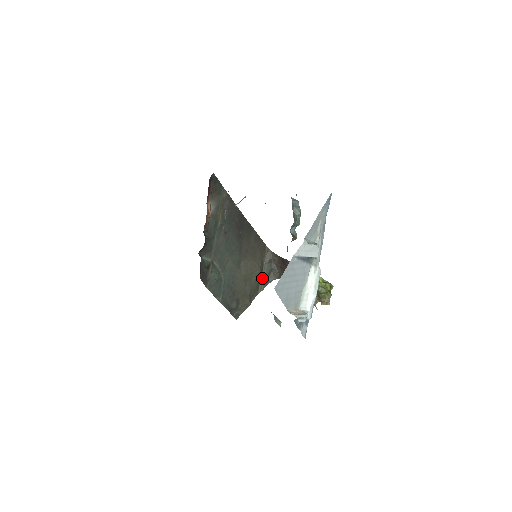
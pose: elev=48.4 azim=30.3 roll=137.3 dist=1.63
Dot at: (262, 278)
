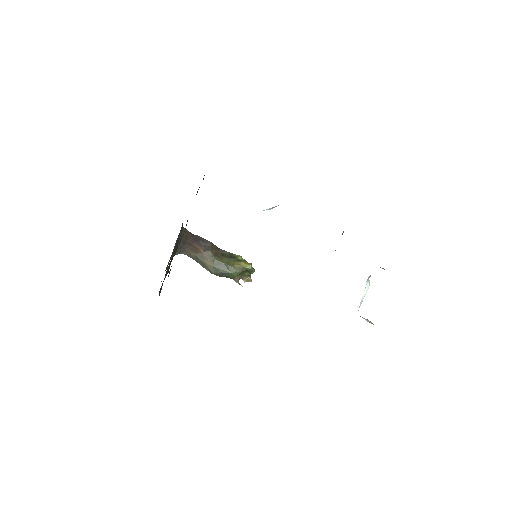
Dot at: (171, 256)
